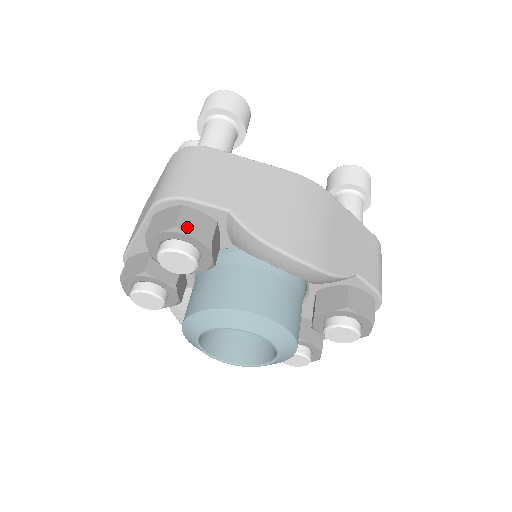
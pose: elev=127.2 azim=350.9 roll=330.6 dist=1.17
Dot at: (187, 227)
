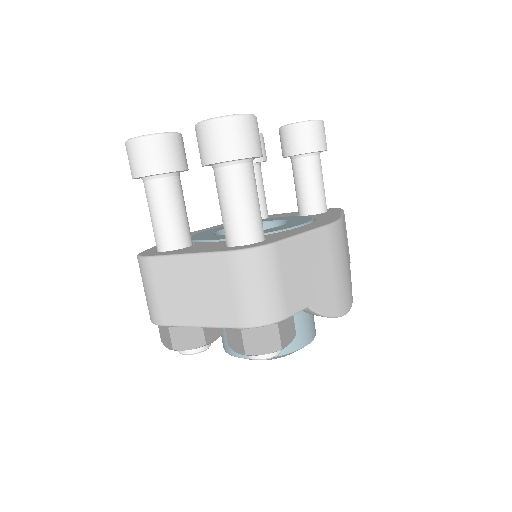
Dot at: (286, 340)
